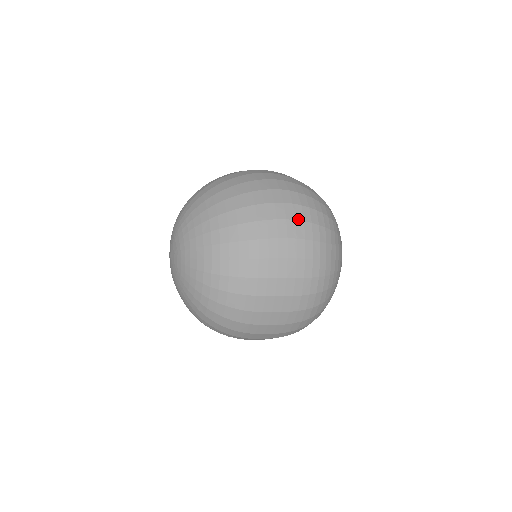
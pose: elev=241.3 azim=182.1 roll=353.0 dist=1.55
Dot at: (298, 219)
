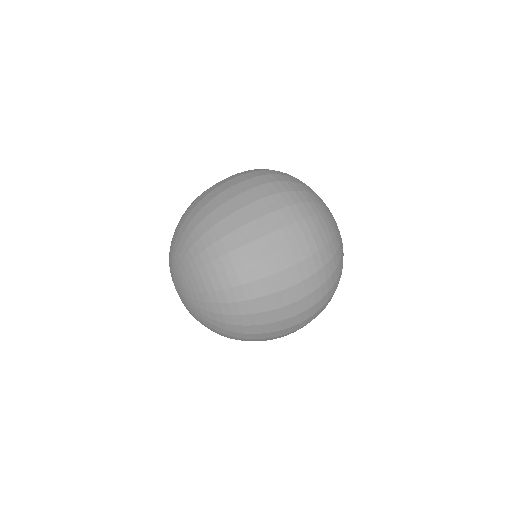
Dot at: (244, 174)
